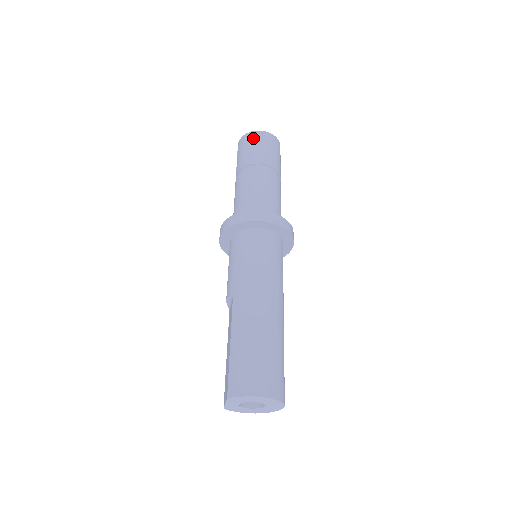
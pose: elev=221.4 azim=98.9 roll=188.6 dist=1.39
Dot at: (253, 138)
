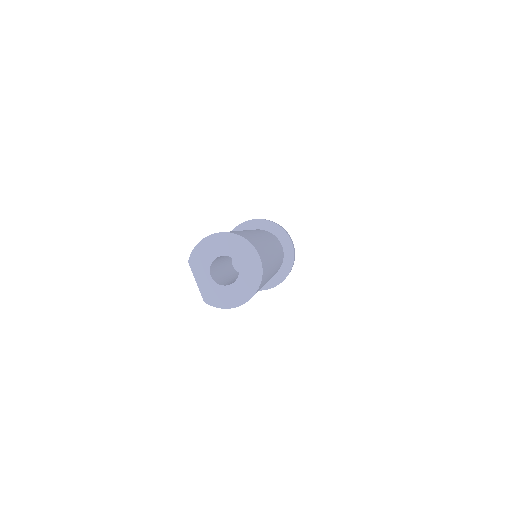
Dot at: occluded
